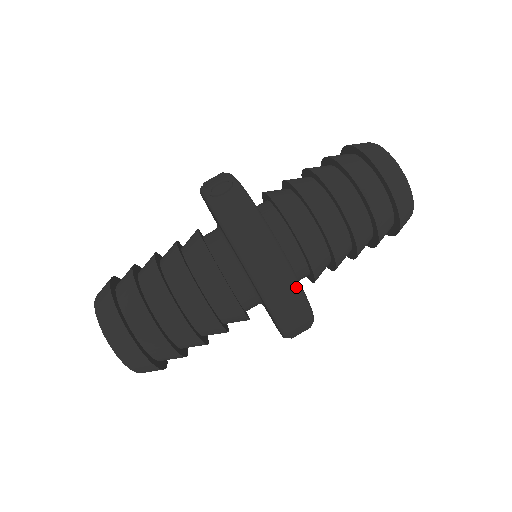
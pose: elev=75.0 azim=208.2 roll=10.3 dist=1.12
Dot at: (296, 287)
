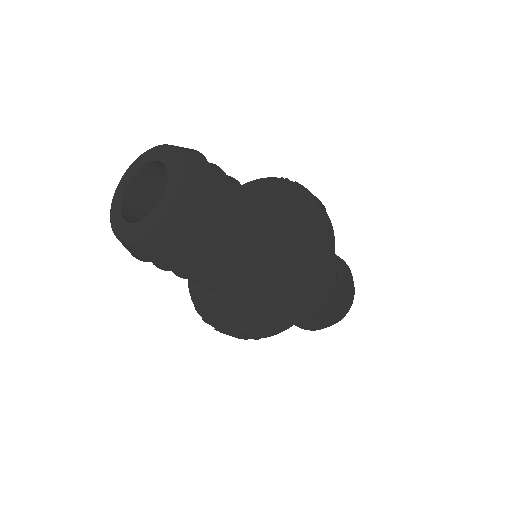
Dot at: (309, 310)
